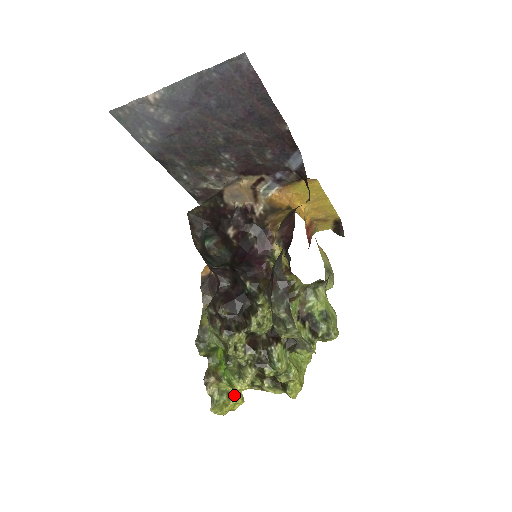
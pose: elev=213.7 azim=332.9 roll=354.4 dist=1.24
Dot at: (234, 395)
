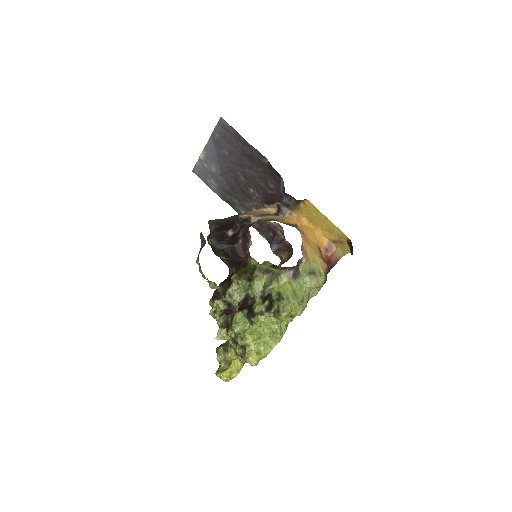
Dot at: (231, 364)
